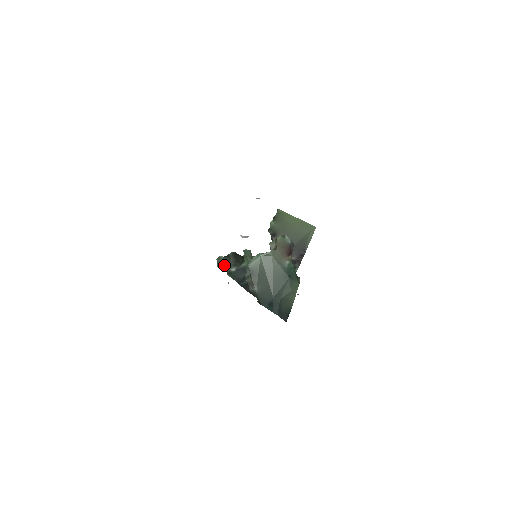
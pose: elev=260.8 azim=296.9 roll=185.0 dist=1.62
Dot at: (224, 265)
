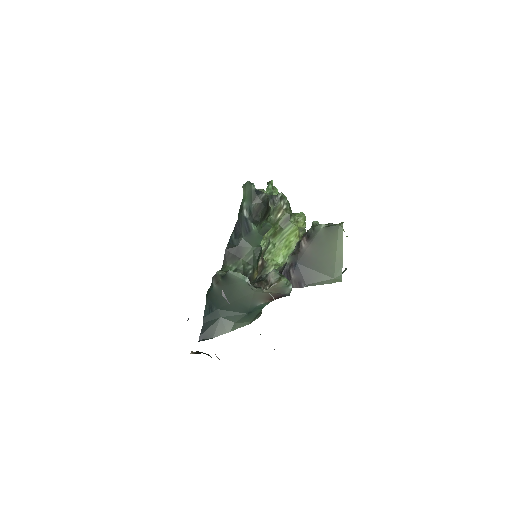
Dot at: (246, 196)
